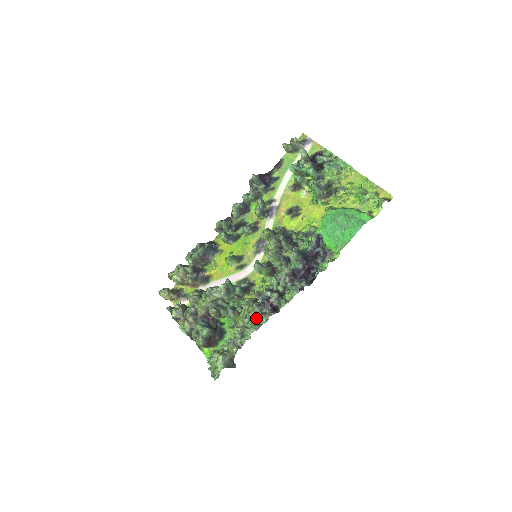
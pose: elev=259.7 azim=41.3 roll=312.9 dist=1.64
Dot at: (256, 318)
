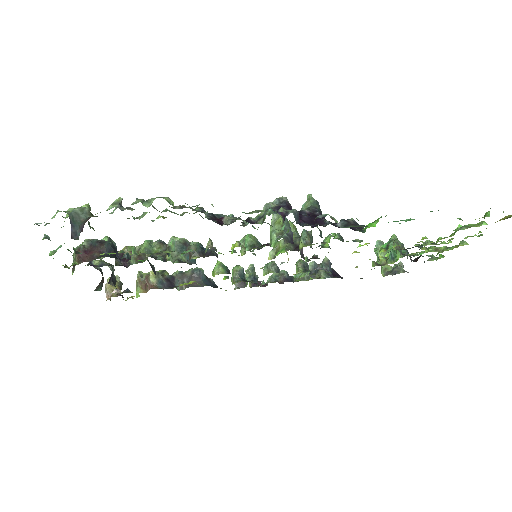
Dot at: occluded
